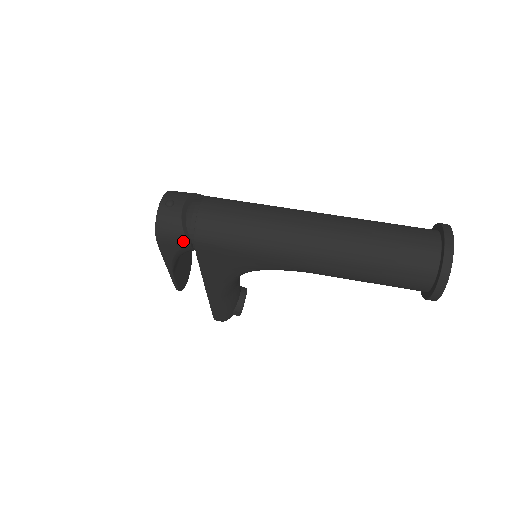
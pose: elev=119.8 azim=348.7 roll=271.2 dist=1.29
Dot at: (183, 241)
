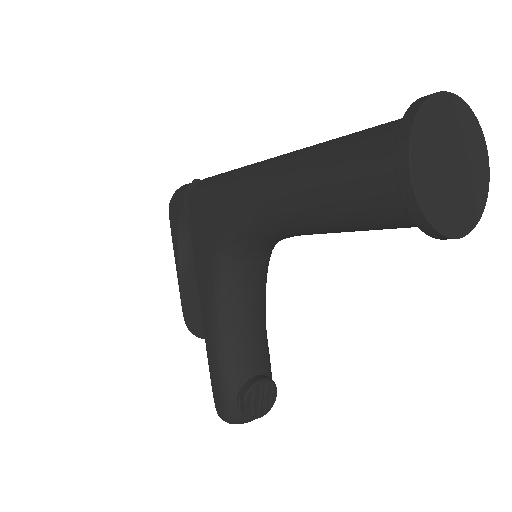
Dot at: (182, 201)
